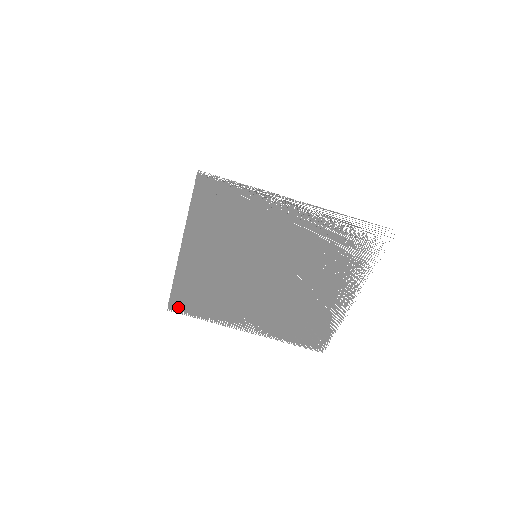
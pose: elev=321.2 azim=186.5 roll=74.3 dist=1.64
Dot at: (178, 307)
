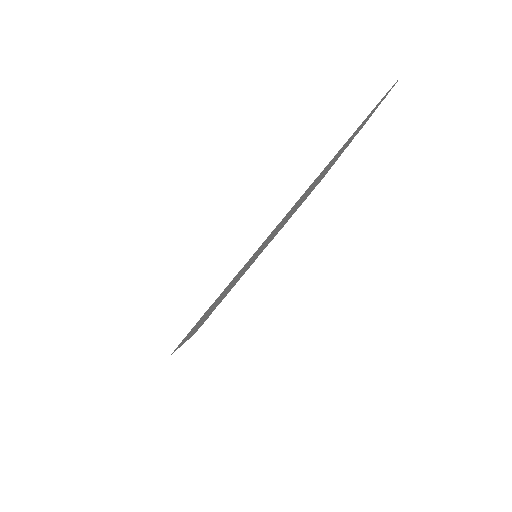
Dot at: occluded
